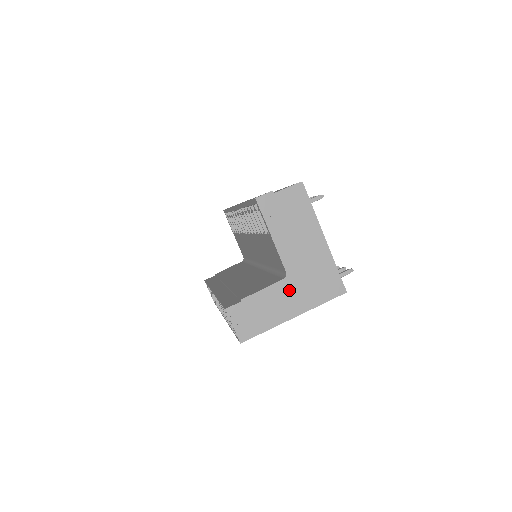
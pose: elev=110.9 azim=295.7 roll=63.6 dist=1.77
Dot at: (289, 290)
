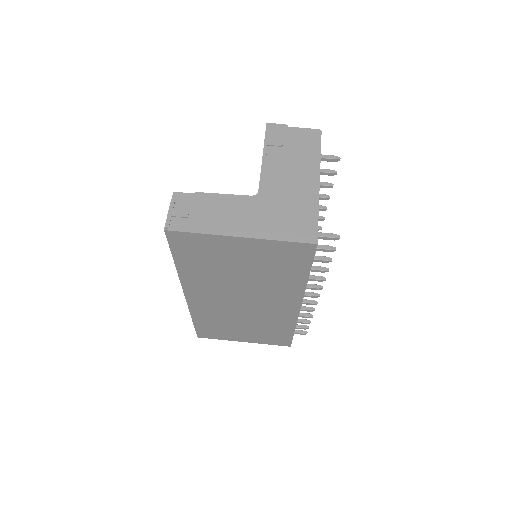
Dot at: (251, 209)
